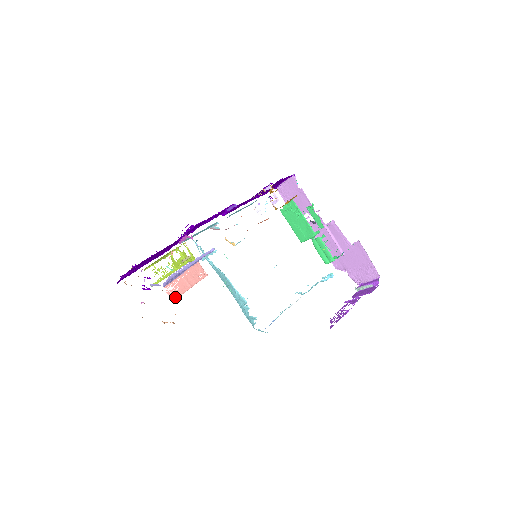
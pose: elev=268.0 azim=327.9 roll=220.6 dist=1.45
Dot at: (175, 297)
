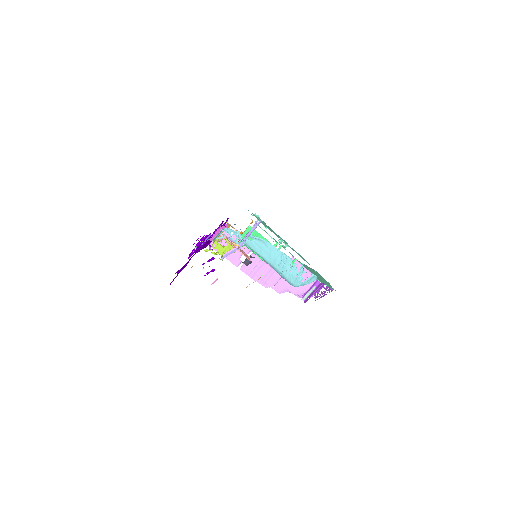
Dot at: (249, 259)
